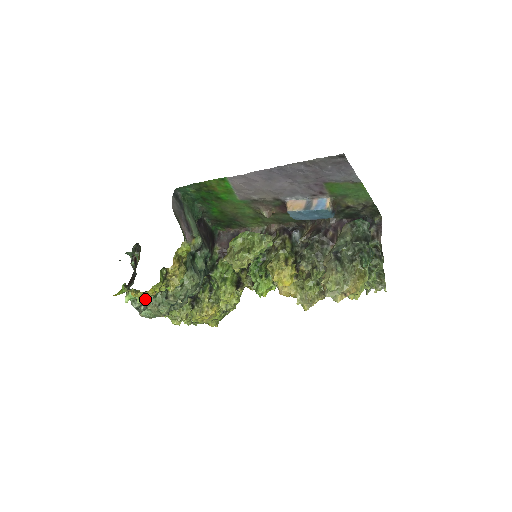
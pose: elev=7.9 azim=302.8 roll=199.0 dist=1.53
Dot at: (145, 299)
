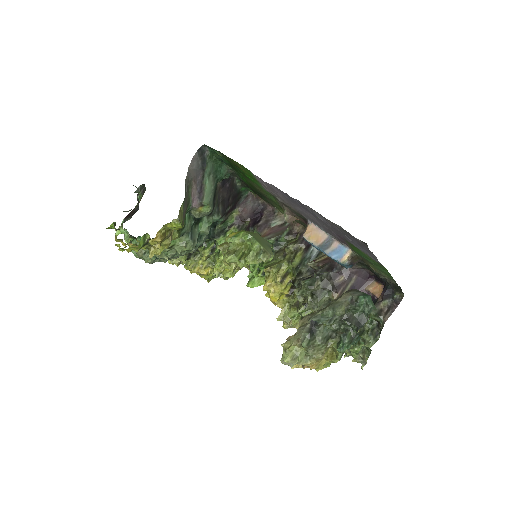
Dot at: (134, 241)
